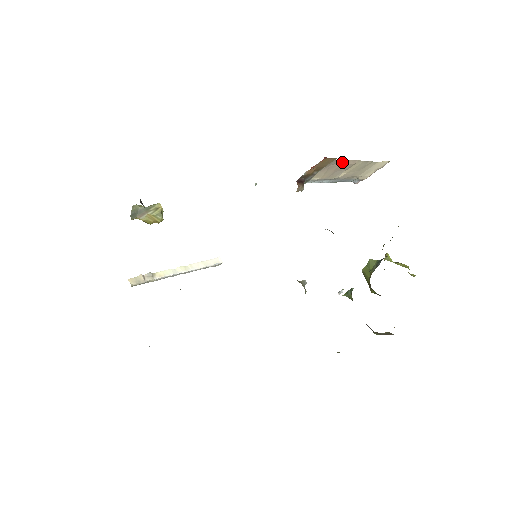
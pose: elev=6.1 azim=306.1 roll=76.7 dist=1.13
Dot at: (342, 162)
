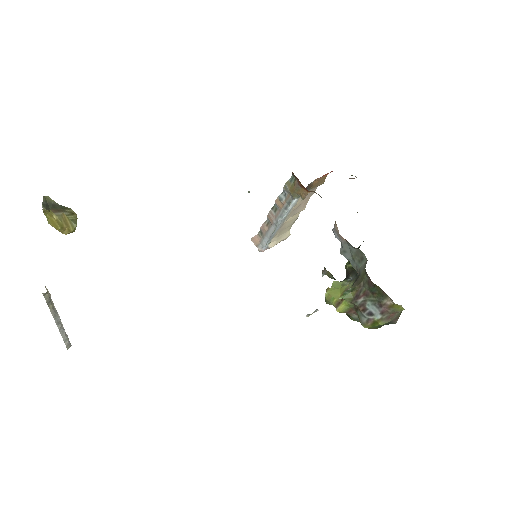
Dot at: (308, 198)
